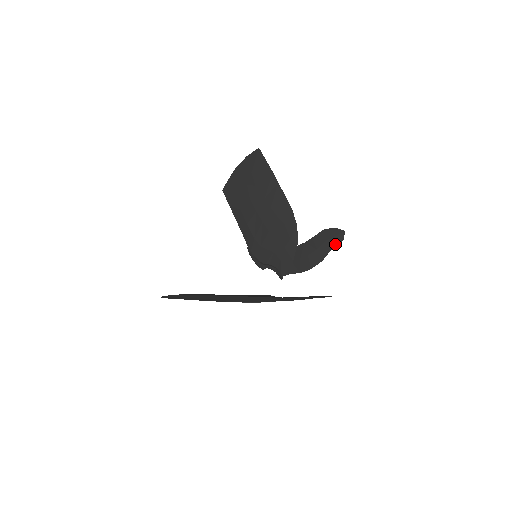
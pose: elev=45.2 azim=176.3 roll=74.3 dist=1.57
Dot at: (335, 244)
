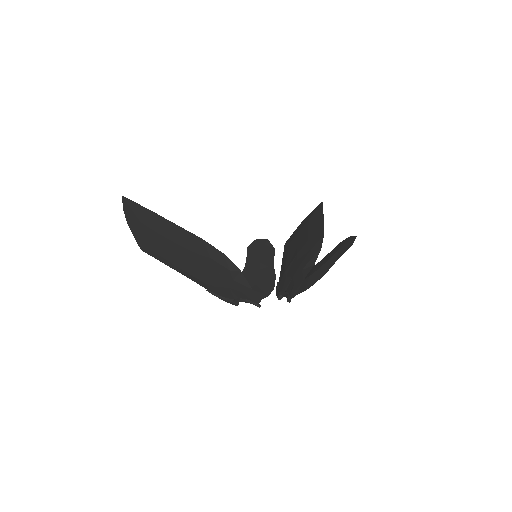
Dot at: (344, 251)
